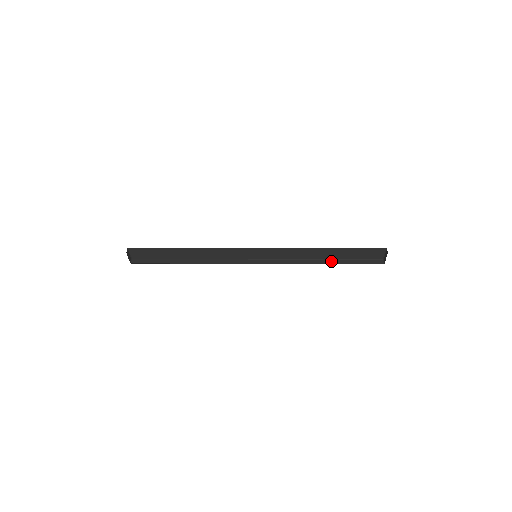
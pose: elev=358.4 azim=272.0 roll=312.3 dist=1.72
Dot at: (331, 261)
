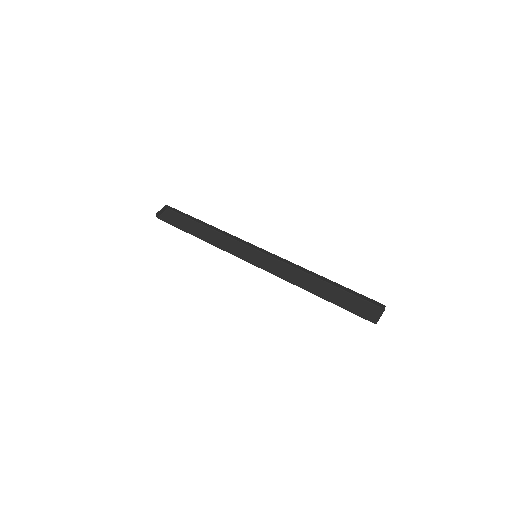
Dot at: (330, 282)
